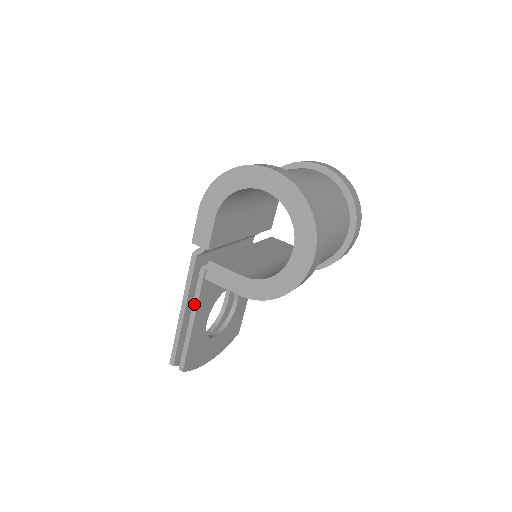
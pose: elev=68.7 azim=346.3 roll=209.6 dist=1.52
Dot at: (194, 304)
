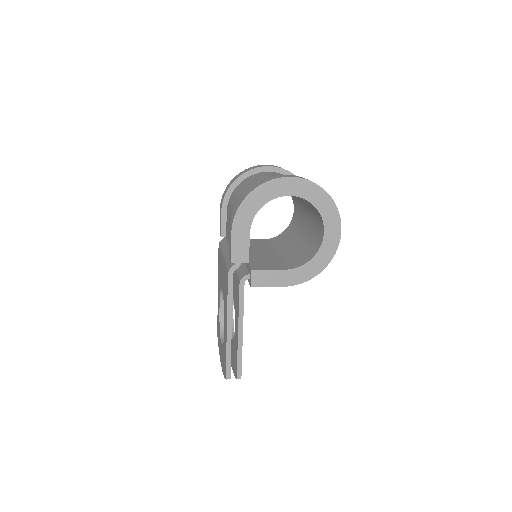
Dot at: (240, 315)
